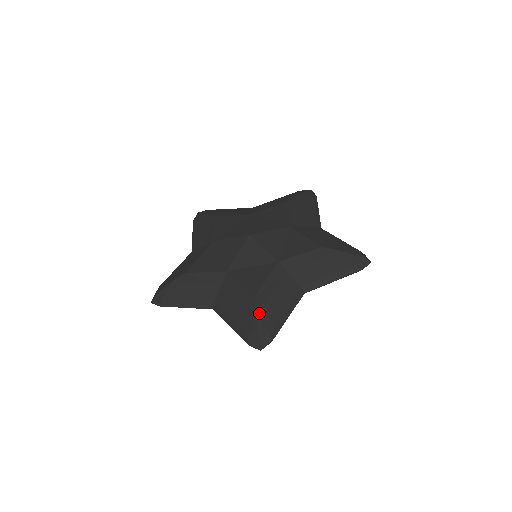
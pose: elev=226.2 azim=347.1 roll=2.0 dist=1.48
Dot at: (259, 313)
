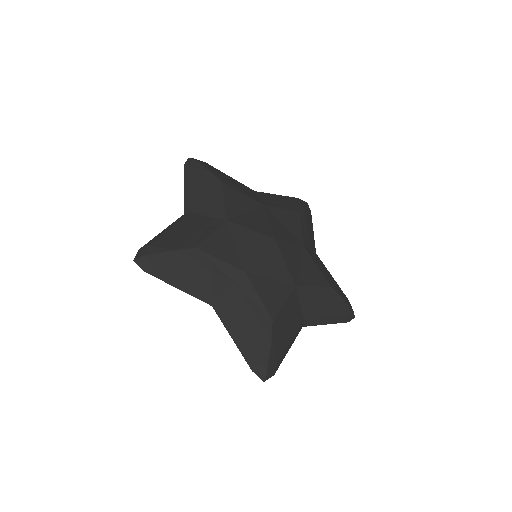
Dot at: (274, 340)
